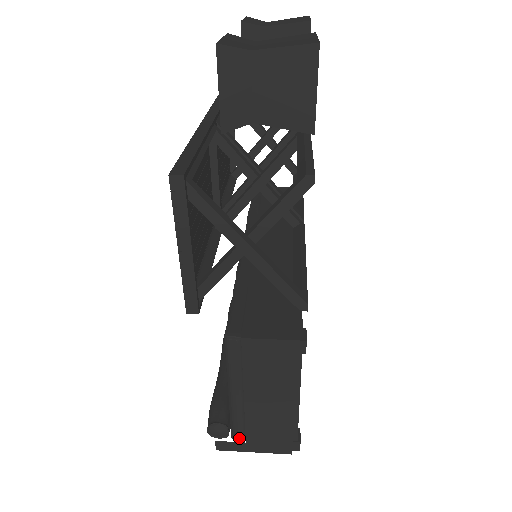
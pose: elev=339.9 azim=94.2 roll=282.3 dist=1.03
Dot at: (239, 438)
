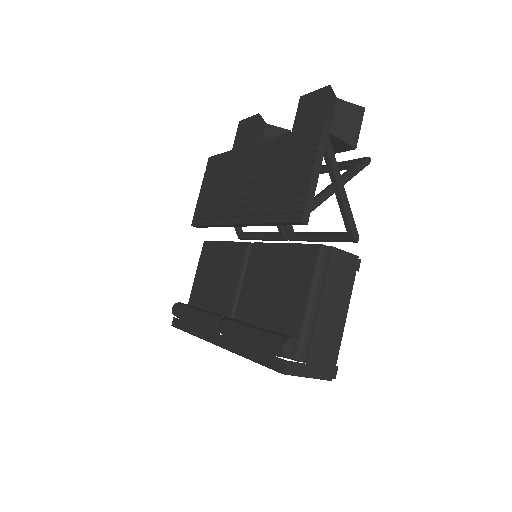
Dot at: (303, 358)
